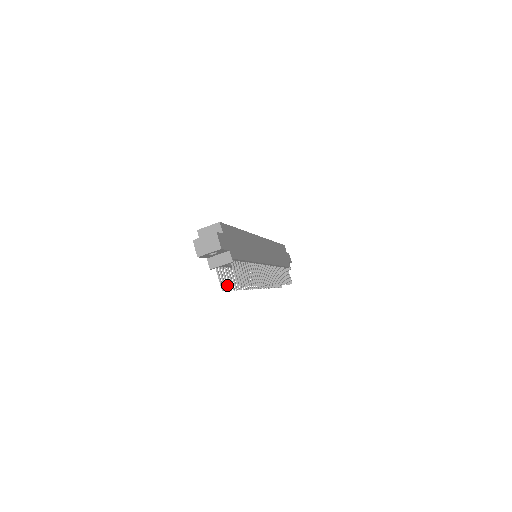
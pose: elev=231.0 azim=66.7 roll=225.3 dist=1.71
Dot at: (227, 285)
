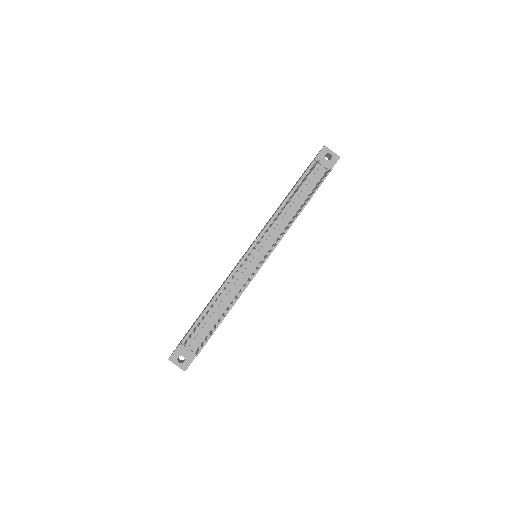
Dot at: (310, 172)
